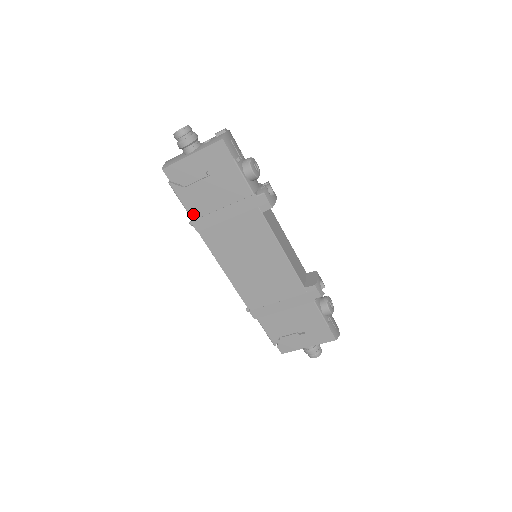
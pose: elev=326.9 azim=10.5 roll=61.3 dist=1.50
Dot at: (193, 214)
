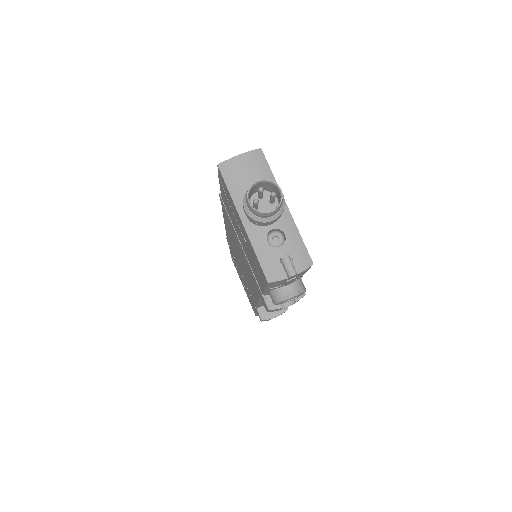
Dot at: (223, 200)
